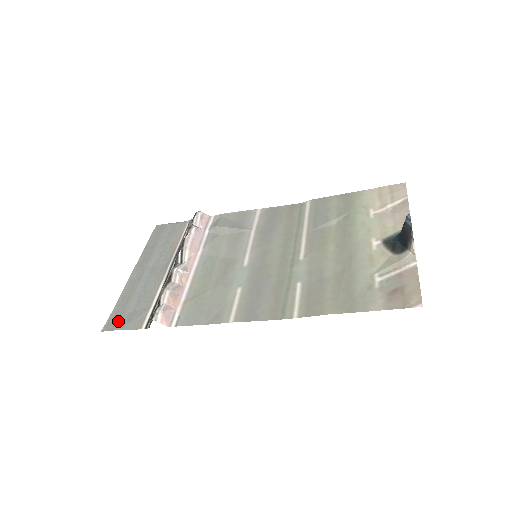
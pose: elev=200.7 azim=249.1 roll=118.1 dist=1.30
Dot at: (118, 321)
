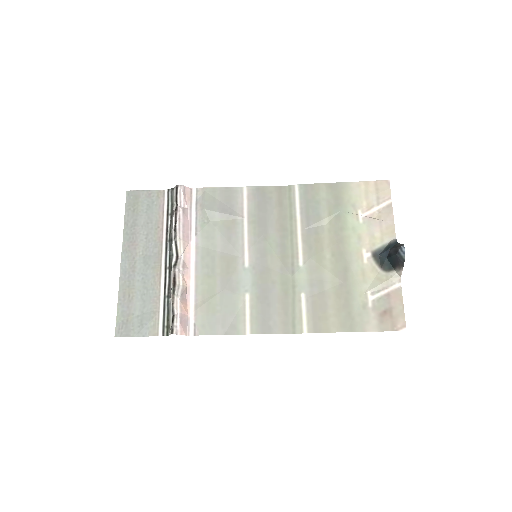
Dot at: (129, 325)
